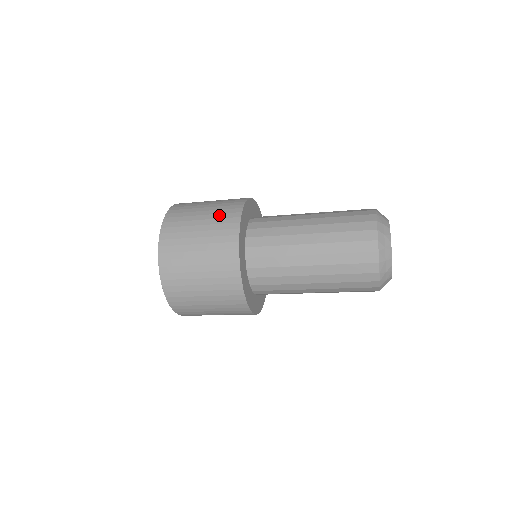
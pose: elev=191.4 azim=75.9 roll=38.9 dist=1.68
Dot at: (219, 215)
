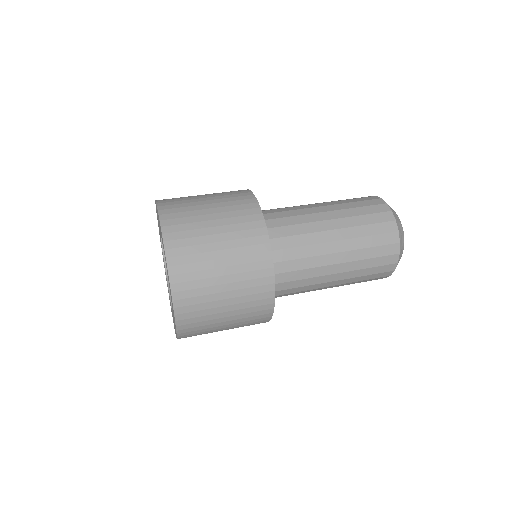
Dot at: (239, 233)
